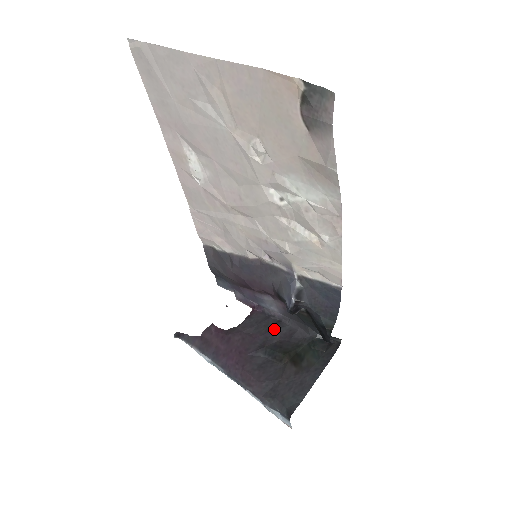
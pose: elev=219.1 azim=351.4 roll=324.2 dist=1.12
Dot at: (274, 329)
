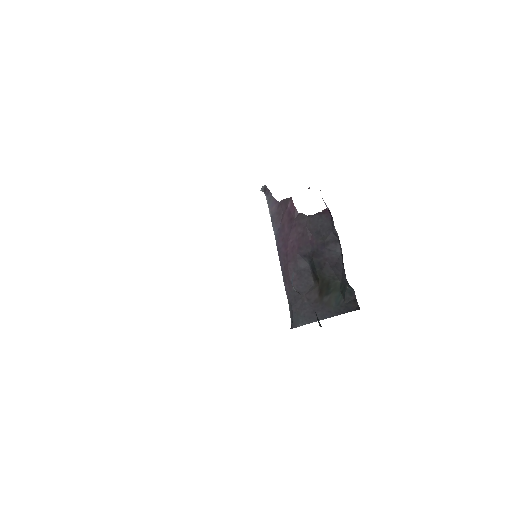
Dot at: (326, 248)
